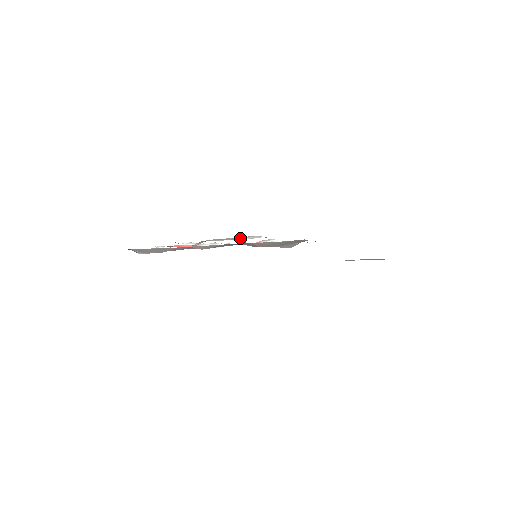
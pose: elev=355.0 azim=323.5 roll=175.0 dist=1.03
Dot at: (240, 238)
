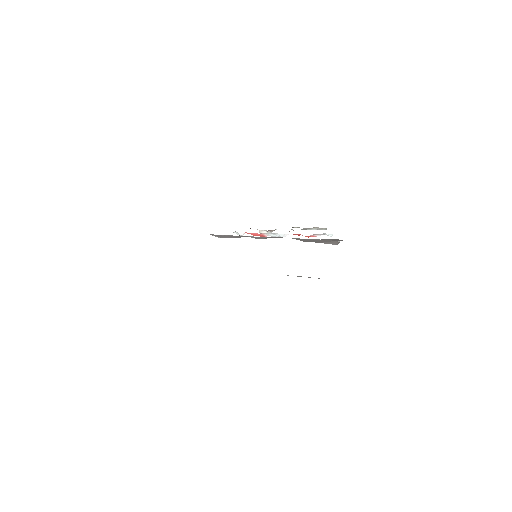
Dot at: (307, 228)
